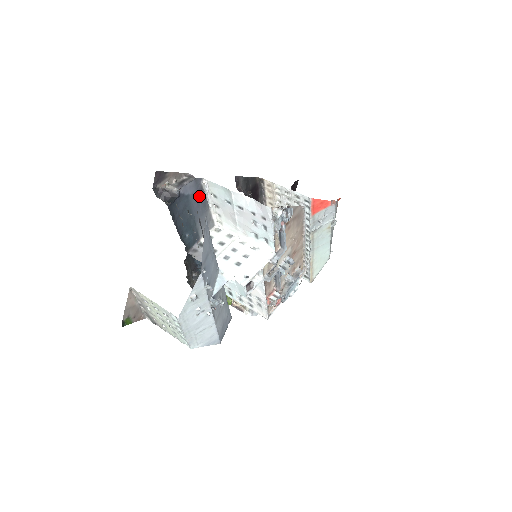
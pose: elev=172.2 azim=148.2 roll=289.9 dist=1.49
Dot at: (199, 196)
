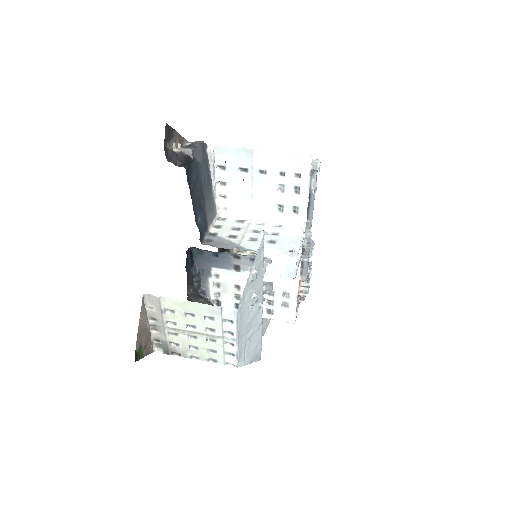
Dot at: (205, 168)
